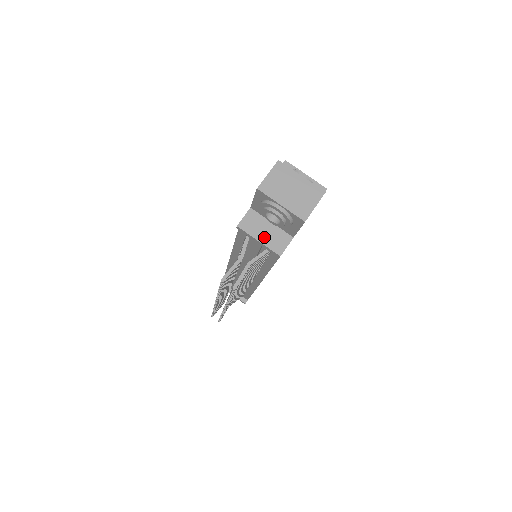
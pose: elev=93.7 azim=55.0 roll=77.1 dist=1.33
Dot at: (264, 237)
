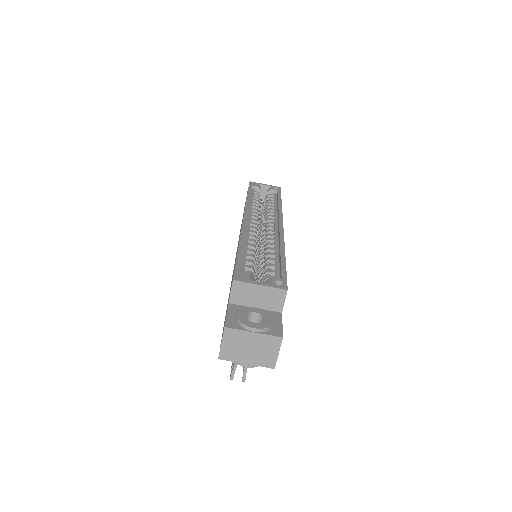
Dot at: occluded
